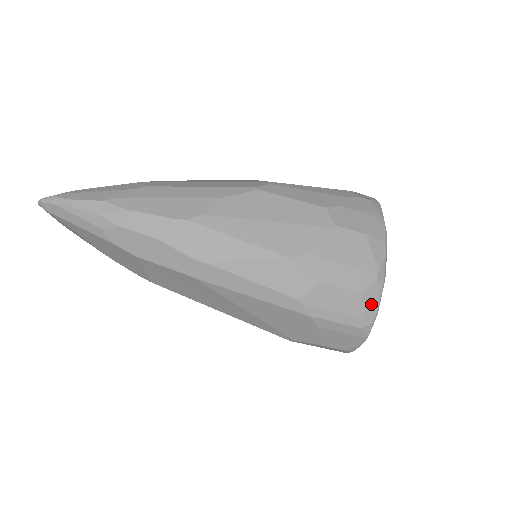
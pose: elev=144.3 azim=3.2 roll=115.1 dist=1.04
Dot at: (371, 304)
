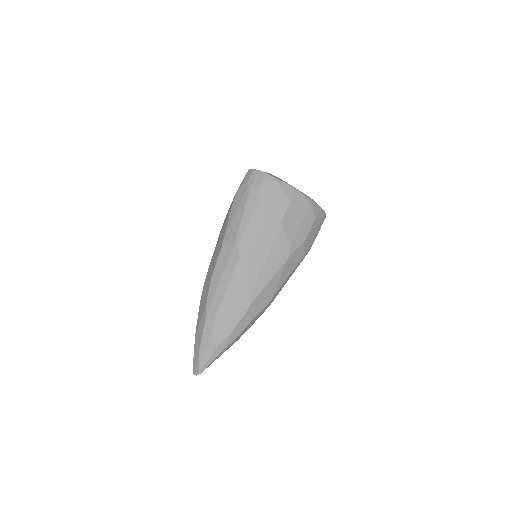
Dot at: (320, 214)
